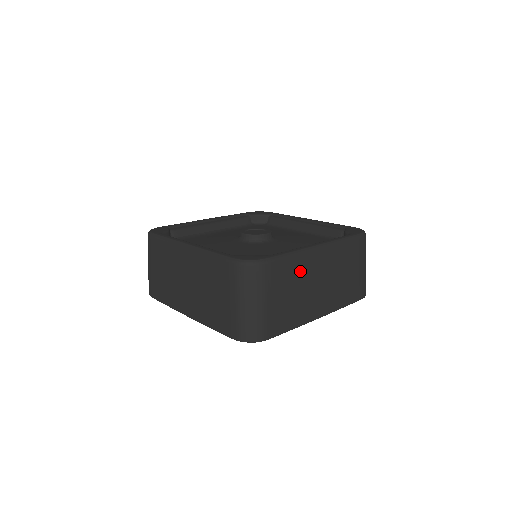
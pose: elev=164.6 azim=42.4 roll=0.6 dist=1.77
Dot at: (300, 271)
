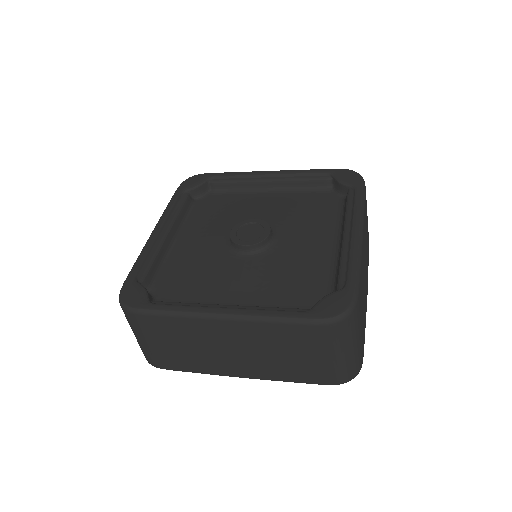
Dot at: (362, 275)
